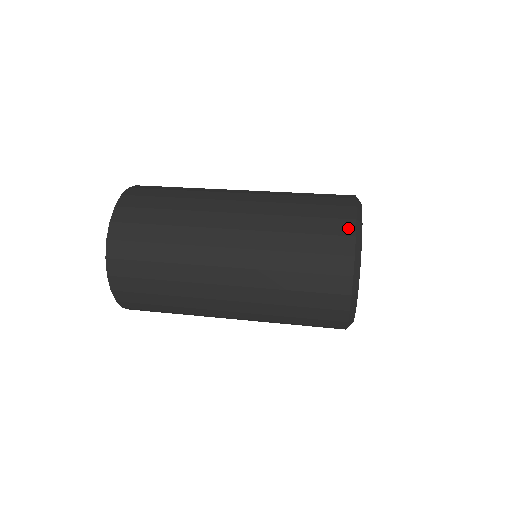
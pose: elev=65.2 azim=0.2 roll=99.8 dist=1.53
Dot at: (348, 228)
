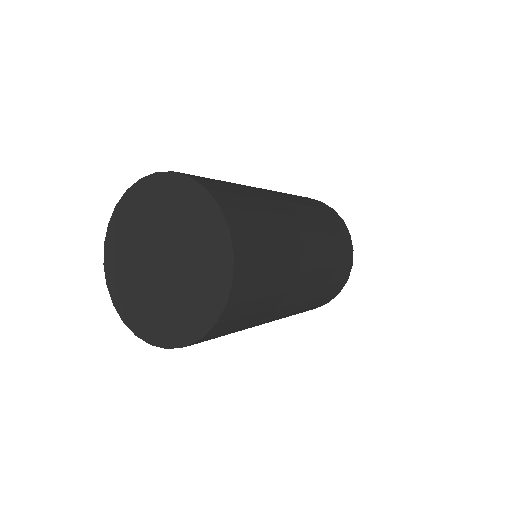
Dot at: occluded
